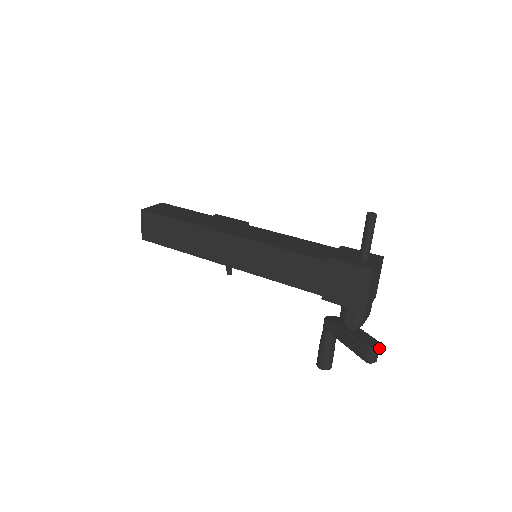
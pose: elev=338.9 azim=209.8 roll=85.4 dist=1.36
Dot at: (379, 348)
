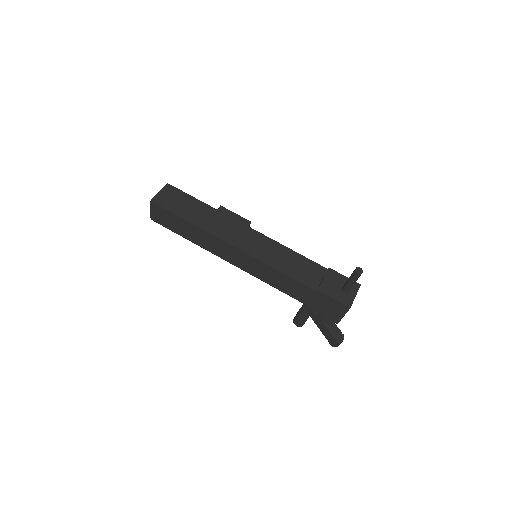
Dot at: occluded
